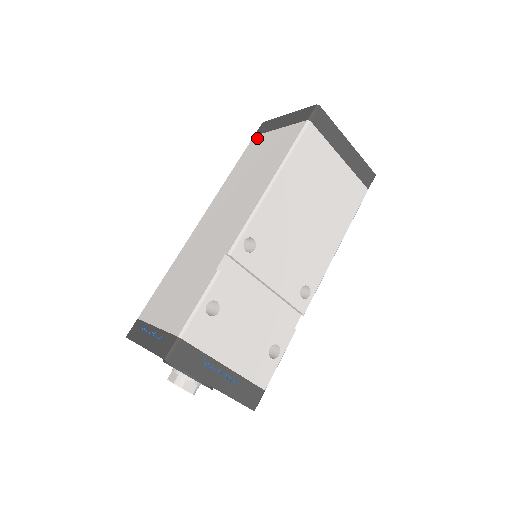
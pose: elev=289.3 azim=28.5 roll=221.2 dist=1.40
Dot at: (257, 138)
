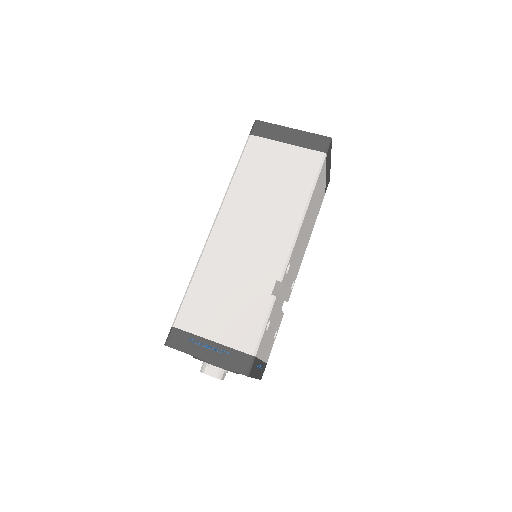
Dot at: (258, 141)
